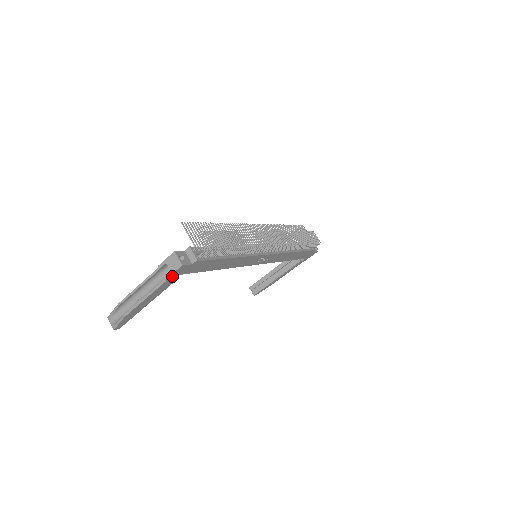
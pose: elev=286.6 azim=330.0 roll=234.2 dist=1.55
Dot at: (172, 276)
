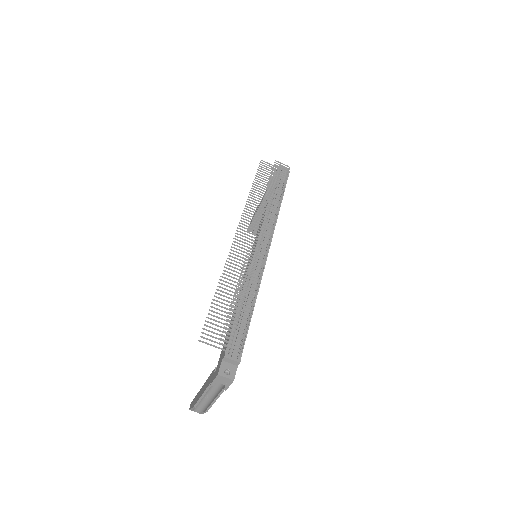
Dot at: occluded
